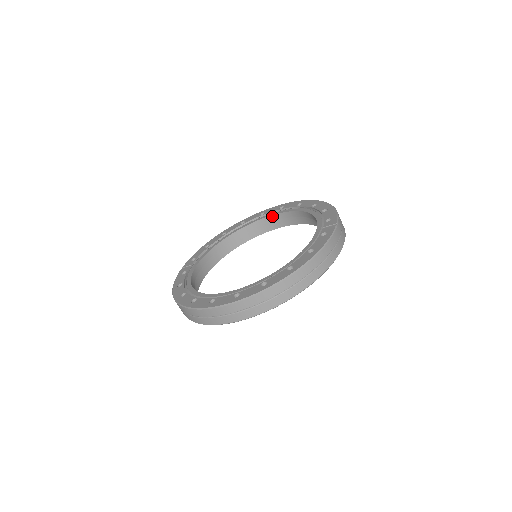
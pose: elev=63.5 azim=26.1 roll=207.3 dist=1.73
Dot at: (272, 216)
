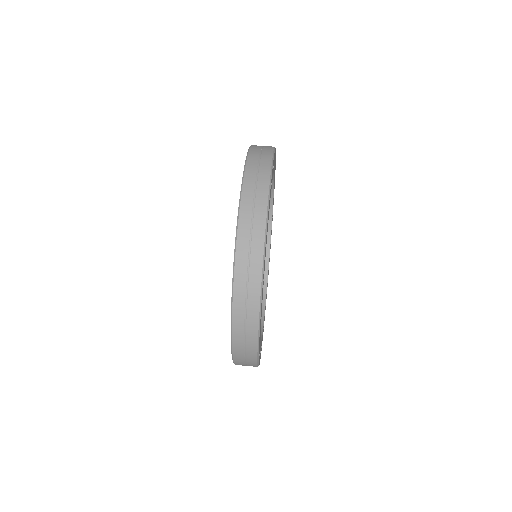
Dot at: occluded
